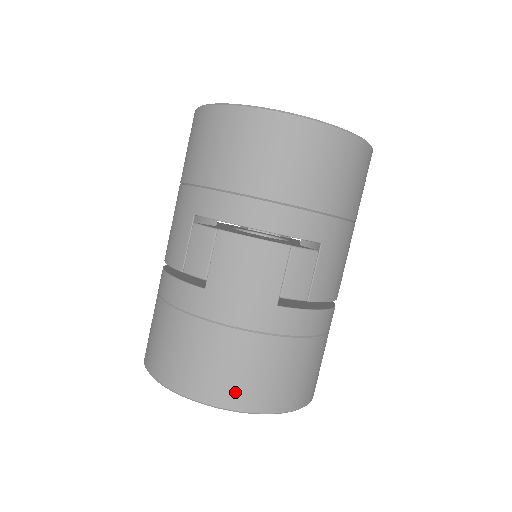
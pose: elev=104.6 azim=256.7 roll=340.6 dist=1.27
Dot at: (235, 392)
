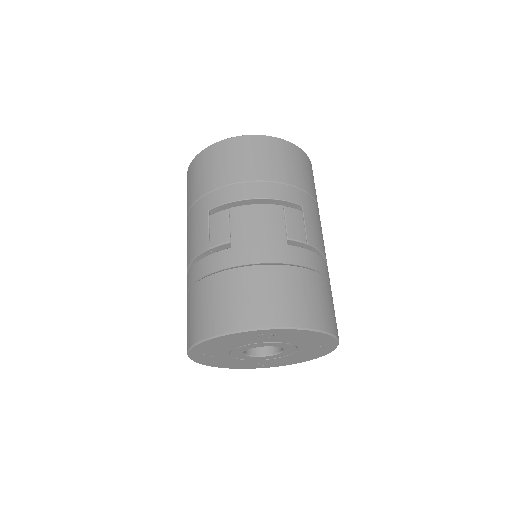
Dot at: (278, 312)
